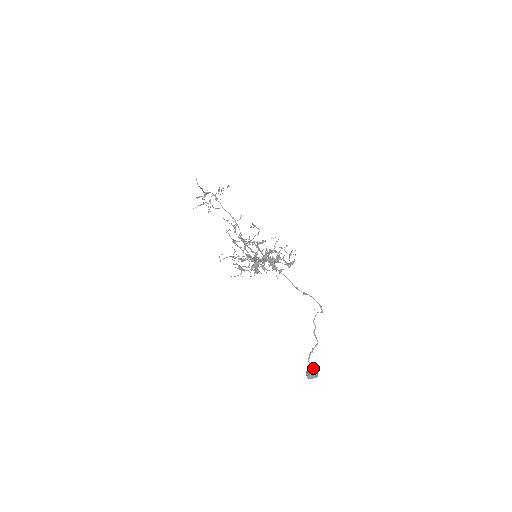
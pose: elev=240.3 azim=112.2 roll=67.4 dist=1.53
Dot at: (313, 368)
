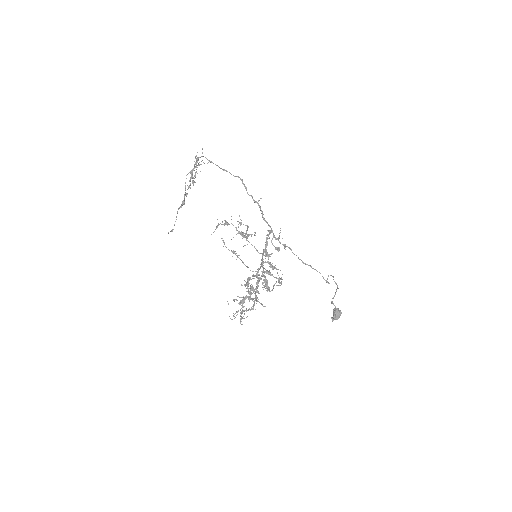
Dot at: (335, 313)
